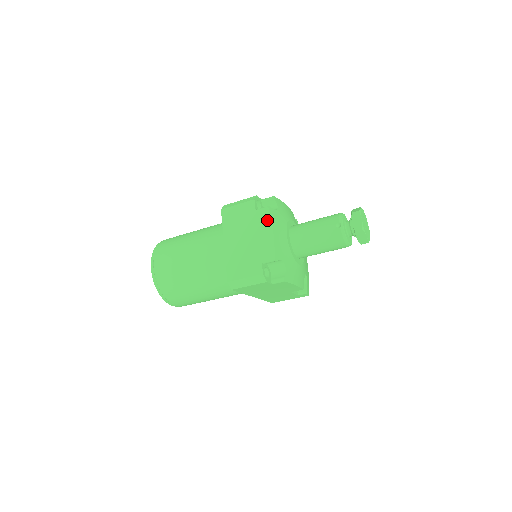
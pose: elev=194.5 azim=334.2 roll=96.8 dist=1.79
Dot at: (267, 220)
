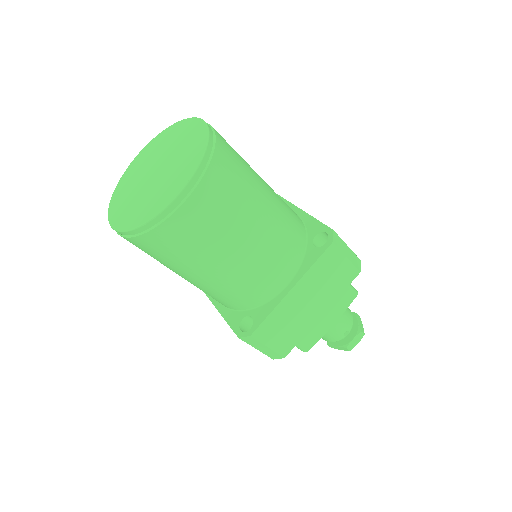
Dot at: (343, 308)
